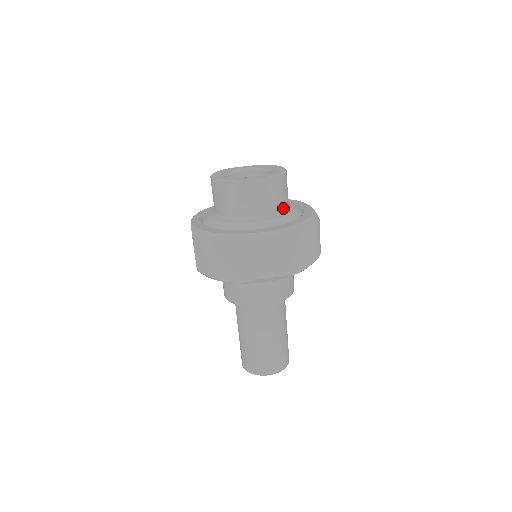
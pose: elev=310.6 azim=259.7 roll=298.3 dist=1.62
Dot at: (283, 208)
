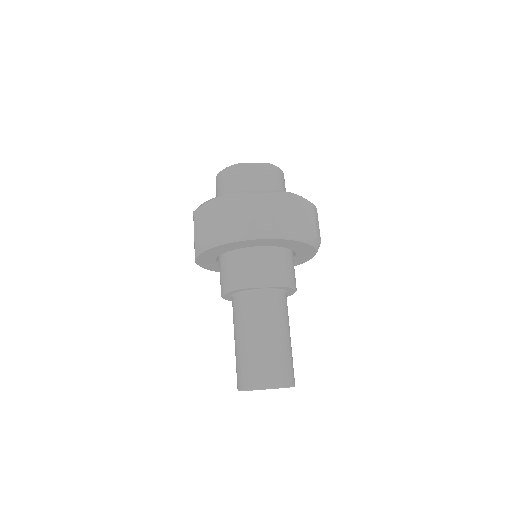
Dot at: occluded
